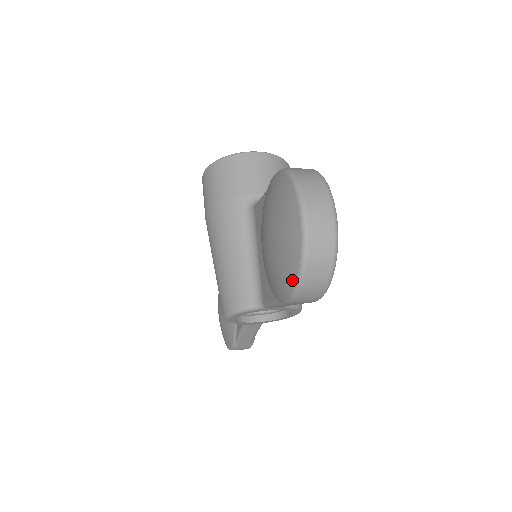
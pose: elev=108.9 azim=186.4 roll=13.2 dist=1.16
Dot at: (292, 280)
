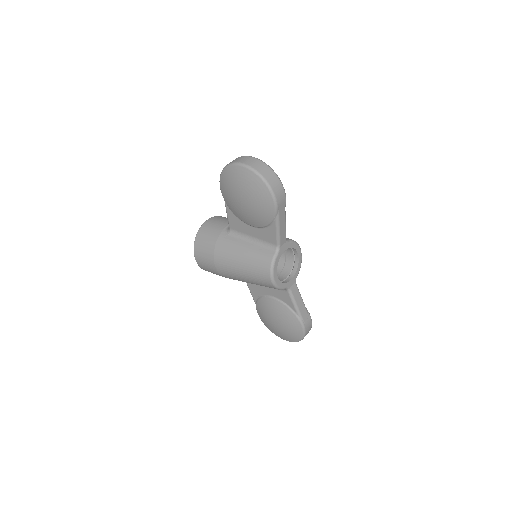
Dot at: (265, 189)
